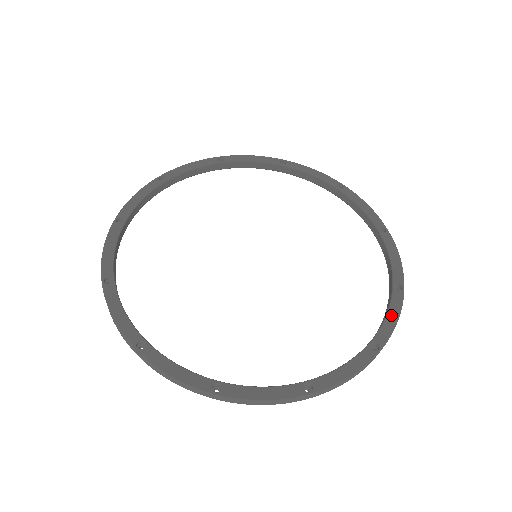
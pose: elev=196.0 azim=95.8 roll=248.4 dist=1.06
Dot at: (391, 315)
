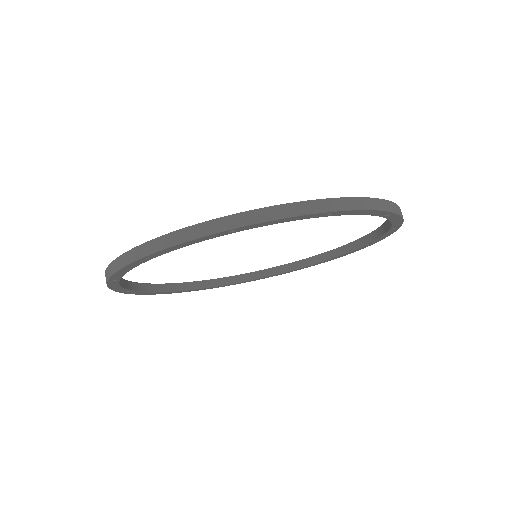
Dot at: occluded
